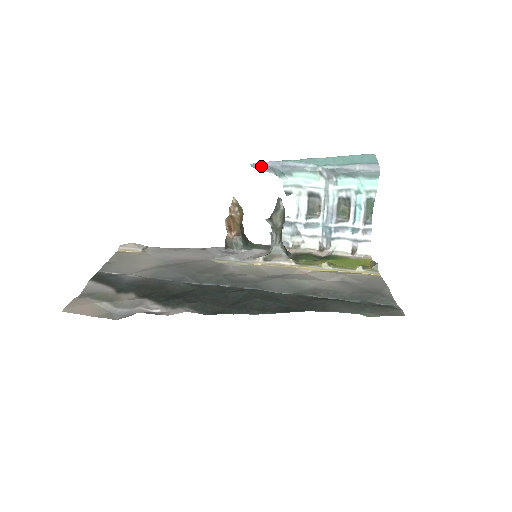
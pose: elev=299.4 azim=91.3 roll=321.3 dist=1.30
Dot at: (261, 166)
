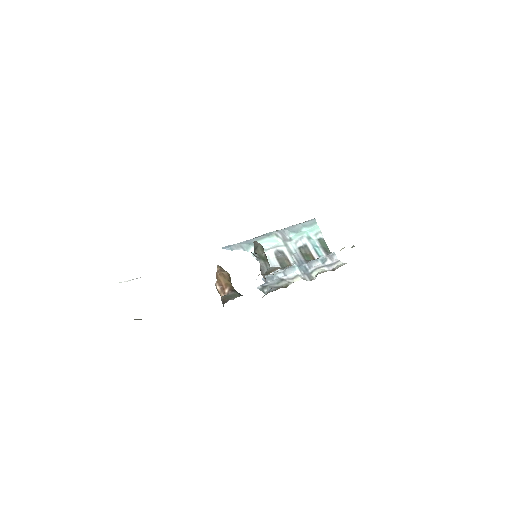
Dot at: (230, 246)
